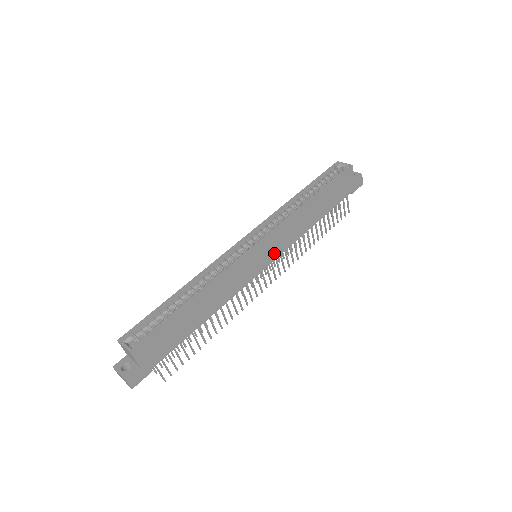
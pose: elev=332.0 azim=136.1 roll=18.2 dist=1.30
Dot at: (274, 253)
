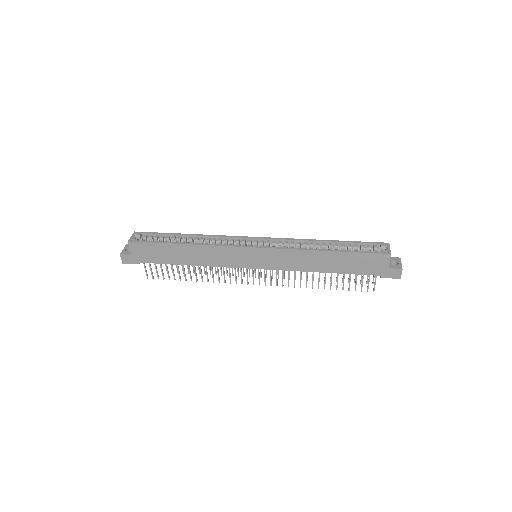
Dot at: (268, 264)
